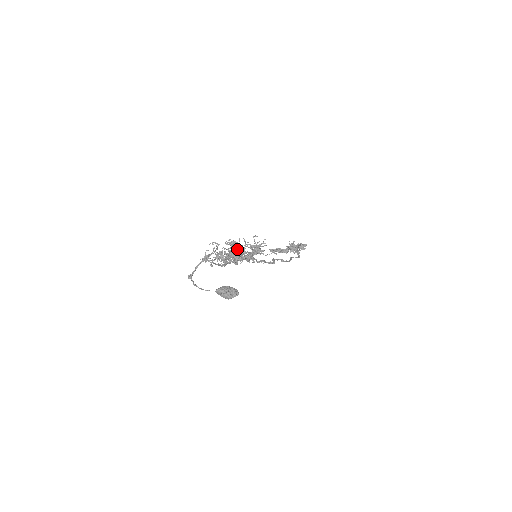
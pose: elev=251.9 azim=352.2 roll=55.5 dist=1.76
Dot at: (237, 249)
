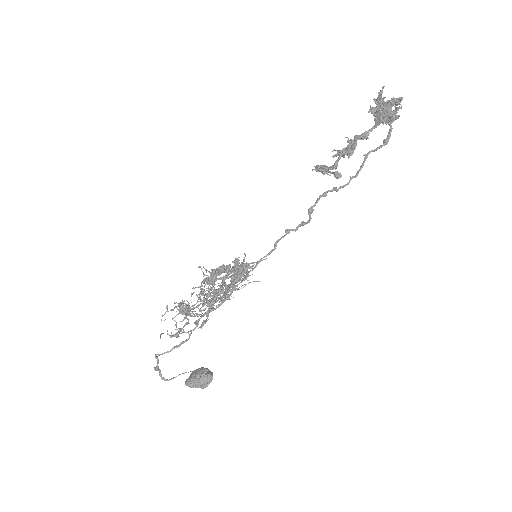
Dot at: (199, 305)
